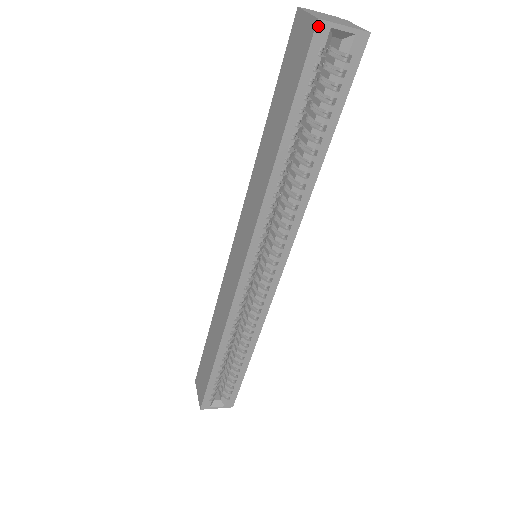
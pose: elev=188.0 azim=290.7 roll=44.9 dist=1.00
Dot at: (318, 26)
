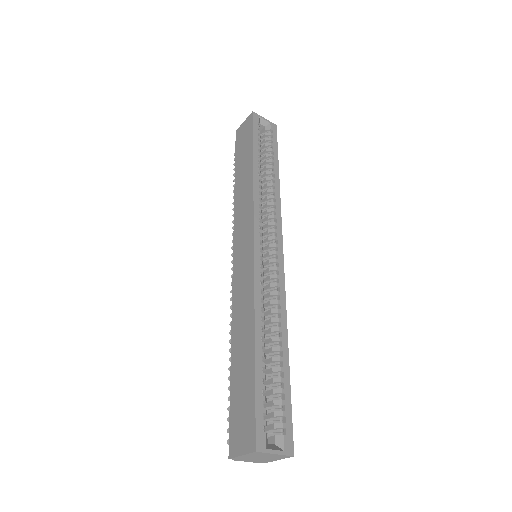
Dot at: (254, 114)
